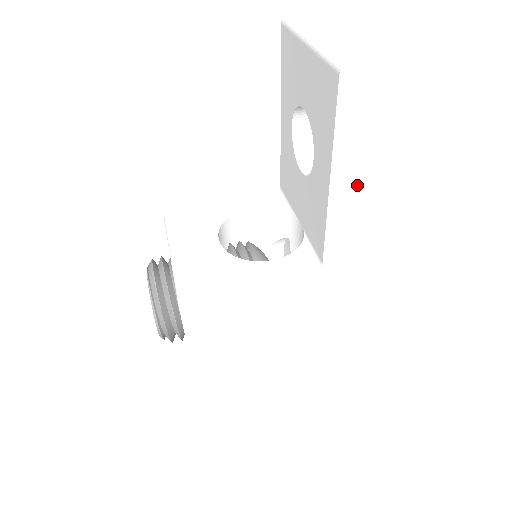
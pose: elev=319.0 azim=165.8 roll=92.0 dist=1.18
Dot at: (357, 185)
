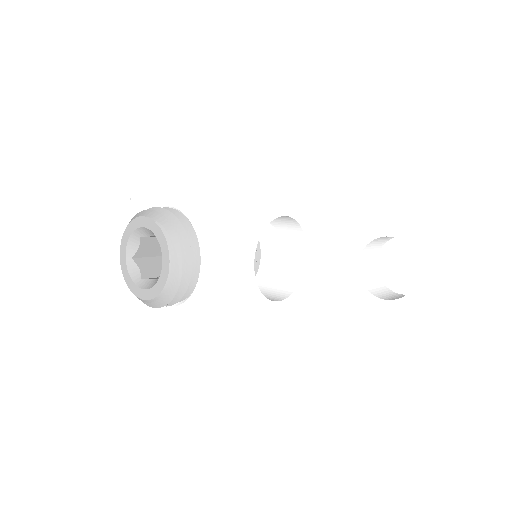
Dot at: occluded
